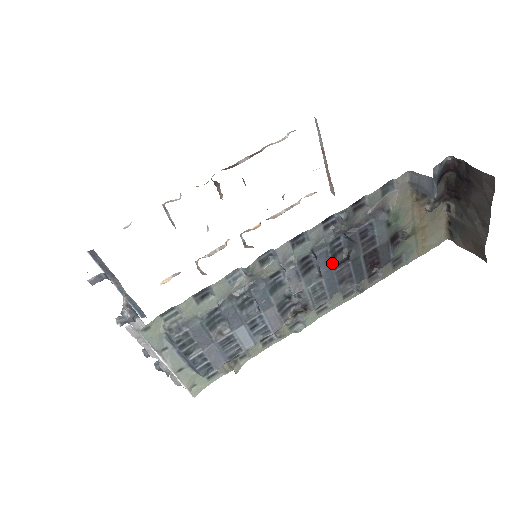
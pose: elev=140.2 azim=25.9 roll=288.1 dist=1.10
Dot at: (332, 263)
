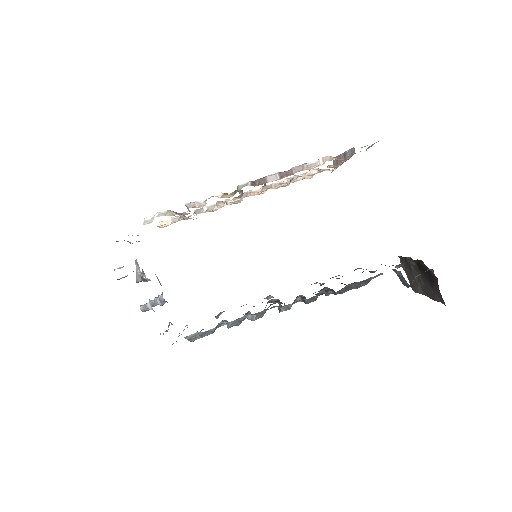
Dot at: occluded
